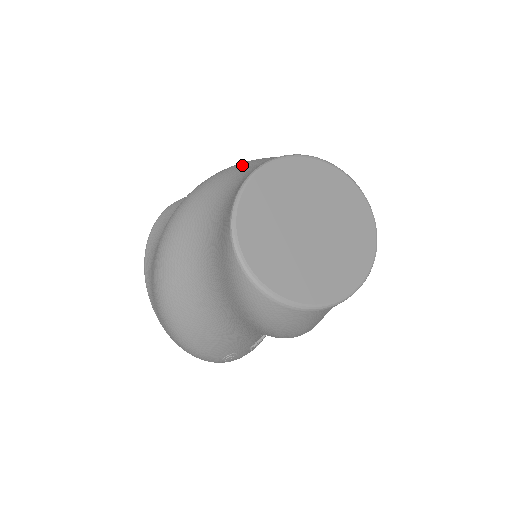
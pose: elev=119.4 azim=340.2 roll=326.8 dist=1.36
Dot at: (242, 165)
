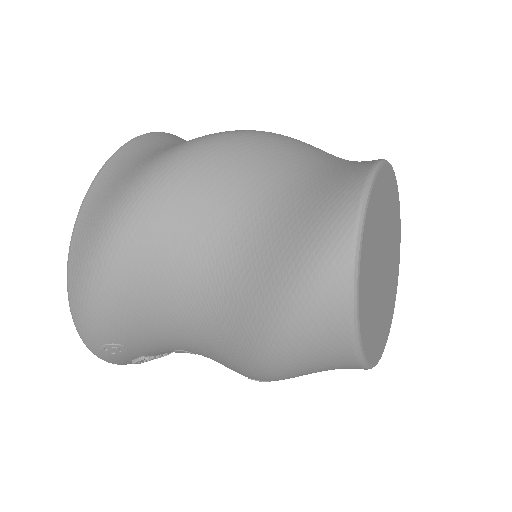
Dot at: occluded
